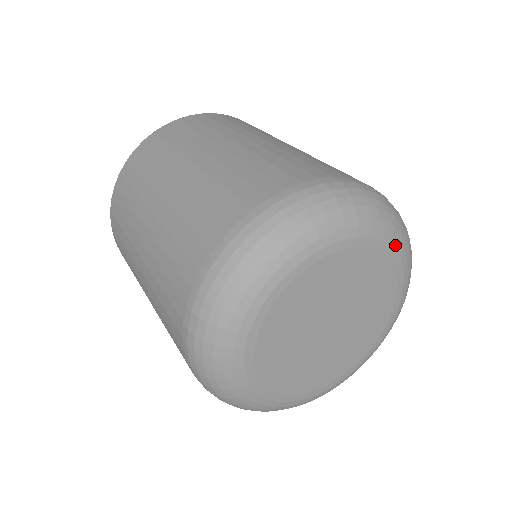
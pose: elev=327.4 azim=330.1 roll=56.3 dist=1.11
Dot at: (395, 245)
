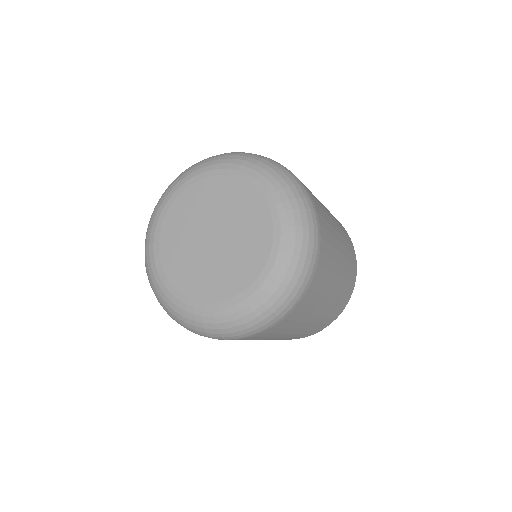
Dot at: (245, 170)
